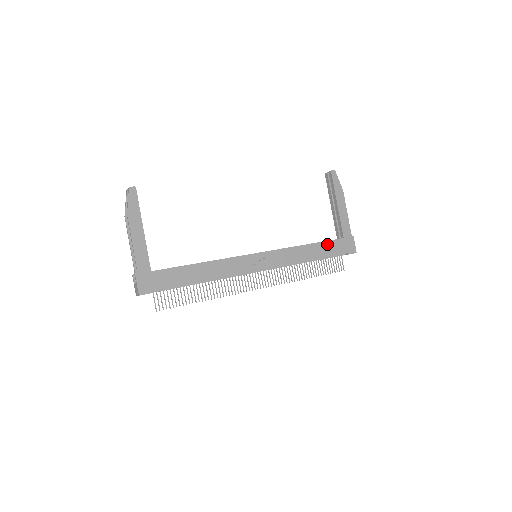
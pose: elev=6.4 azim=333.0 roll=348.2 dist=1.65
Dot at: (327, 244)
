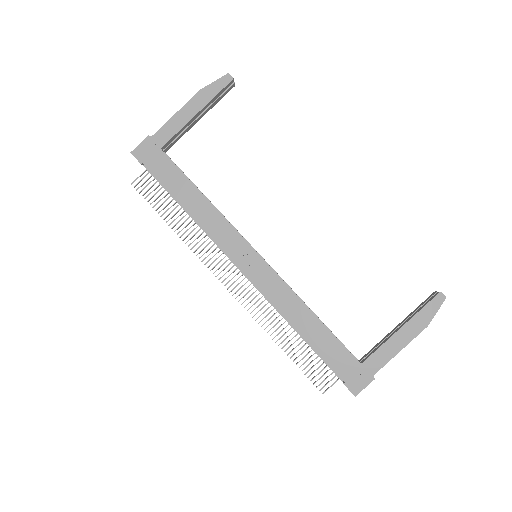
Dot at: (334, 342)
